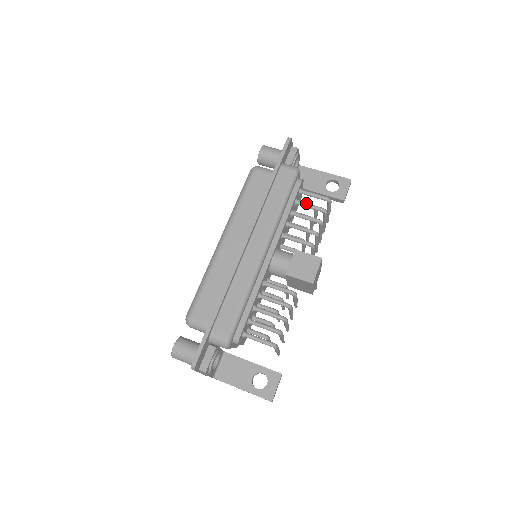
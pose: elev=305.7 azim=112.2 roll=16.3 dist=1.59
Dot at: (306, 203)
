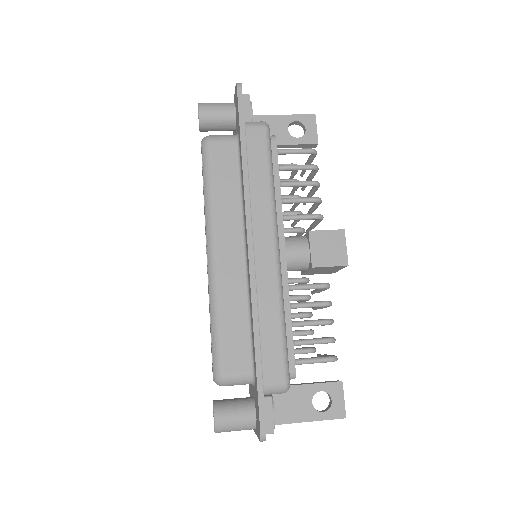
Dot at: (291, 165)
